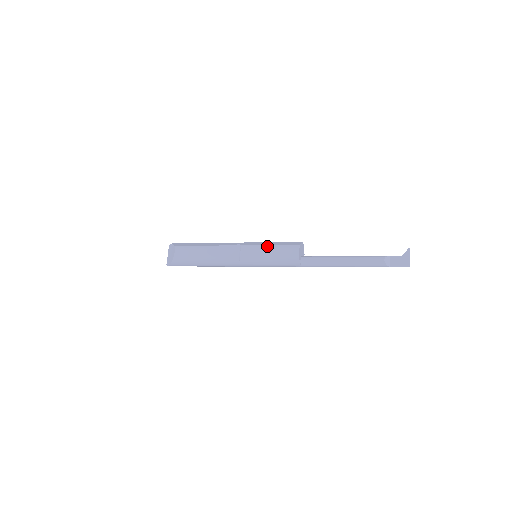
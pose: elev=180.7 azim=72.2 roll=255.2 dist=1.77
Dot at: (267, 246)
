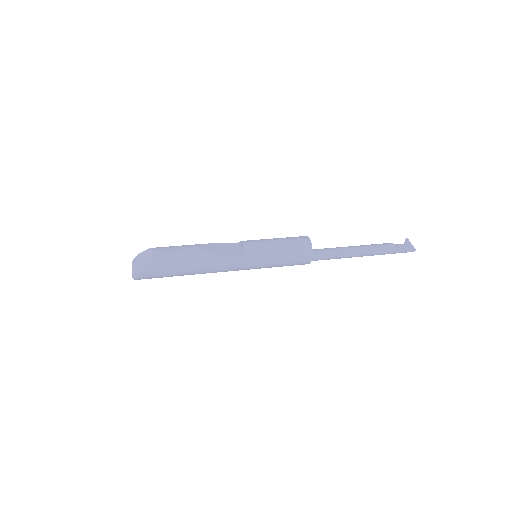
Dot at: (272, 239)
